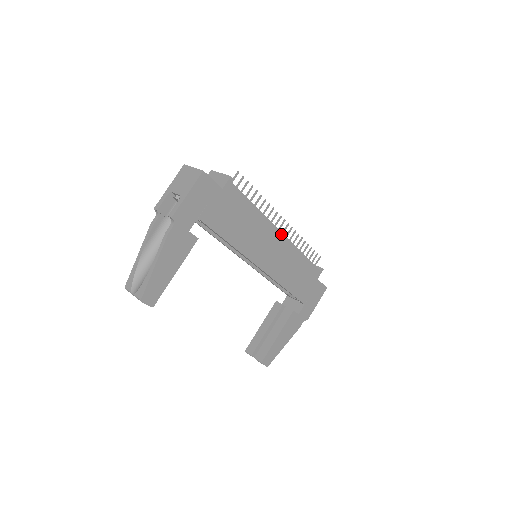
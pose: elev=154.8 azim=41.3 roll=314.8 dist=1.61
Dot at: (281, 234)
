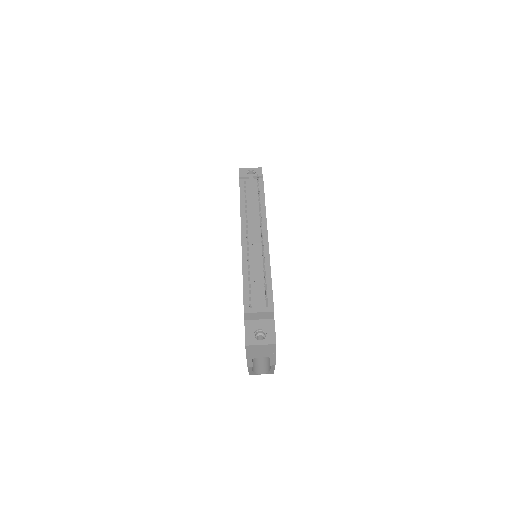
Dot at: occluded
